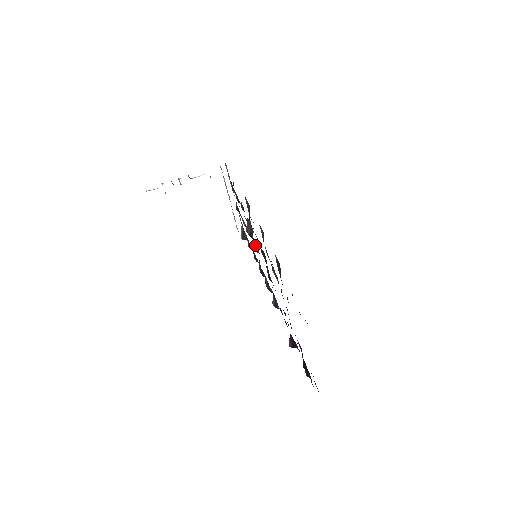
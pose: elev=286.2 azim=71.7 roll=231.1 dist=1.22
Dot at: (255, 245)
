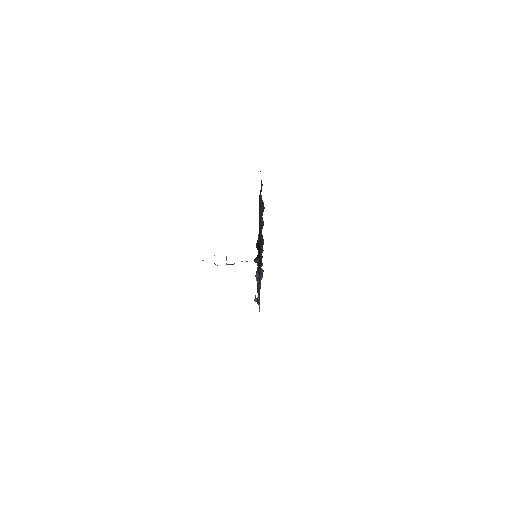
Dot at: occluded
